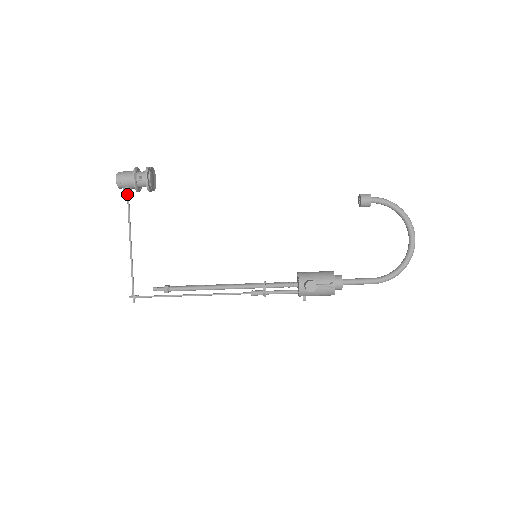
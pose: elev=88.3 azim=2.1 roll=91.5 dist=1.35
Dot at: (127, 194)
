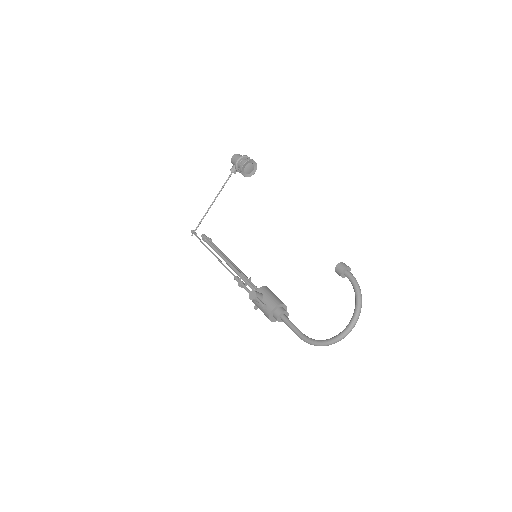
Dot at: (232, 169)
